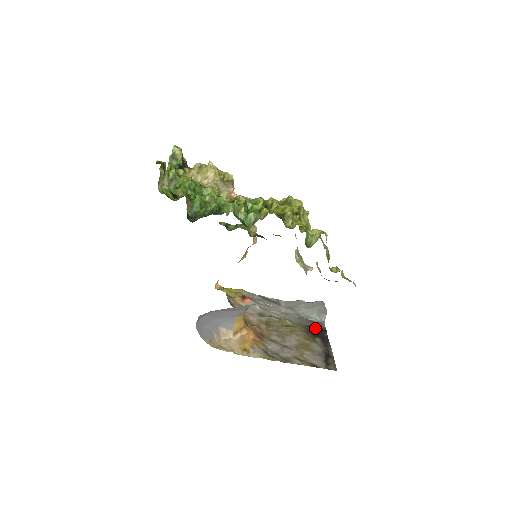
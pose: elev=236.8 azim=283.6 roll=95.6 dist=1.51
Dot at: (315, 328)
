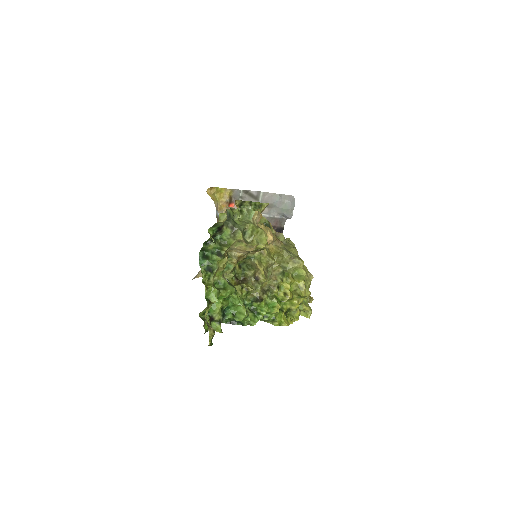
Dot at: (276, 229)
